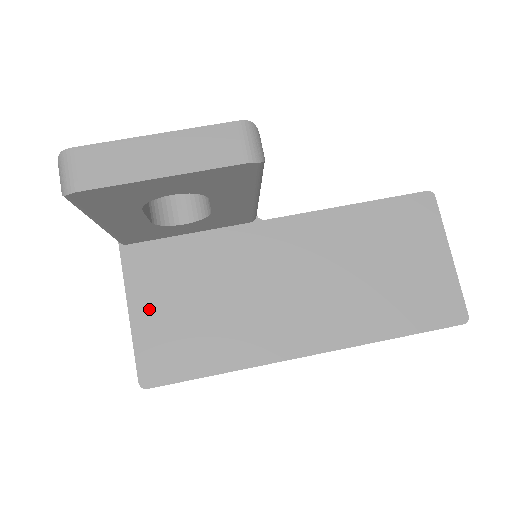
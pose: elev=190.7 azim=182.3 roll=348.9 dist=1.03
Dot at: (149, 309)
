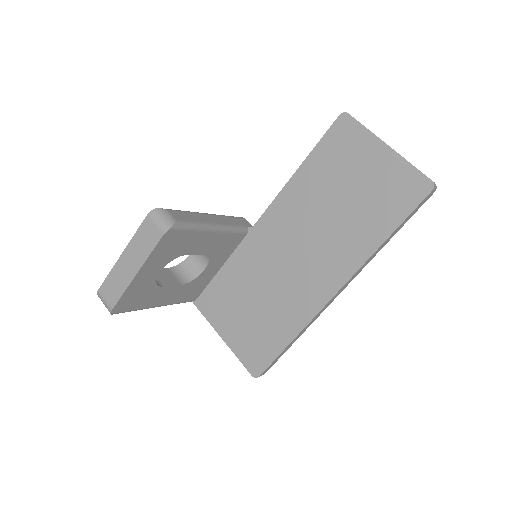
Dot at: (230, 329)
